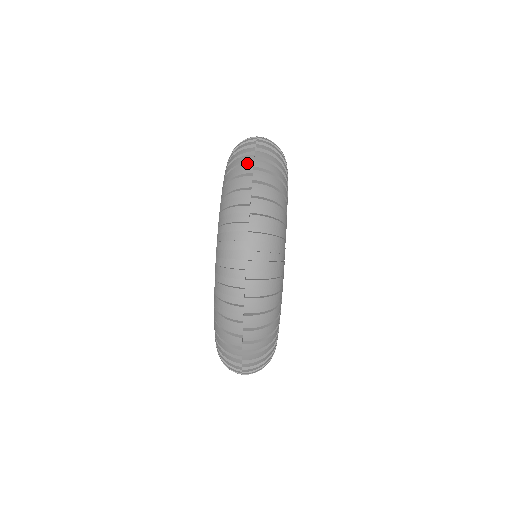
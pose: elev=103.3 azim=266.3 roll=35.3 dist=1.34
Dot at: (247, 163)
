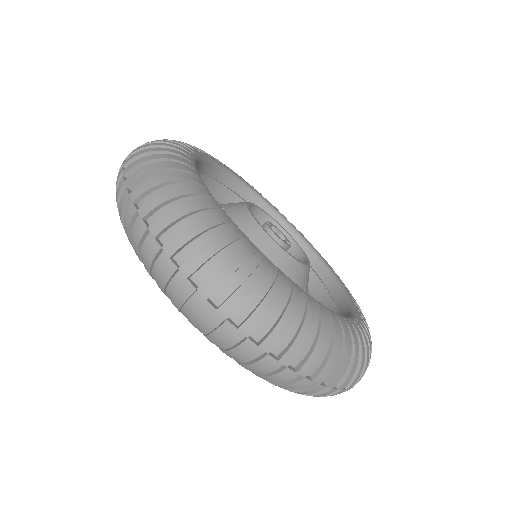
Dot at: (230, 333)
